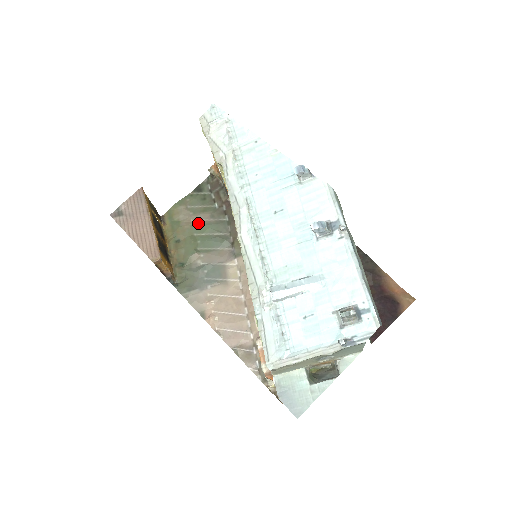
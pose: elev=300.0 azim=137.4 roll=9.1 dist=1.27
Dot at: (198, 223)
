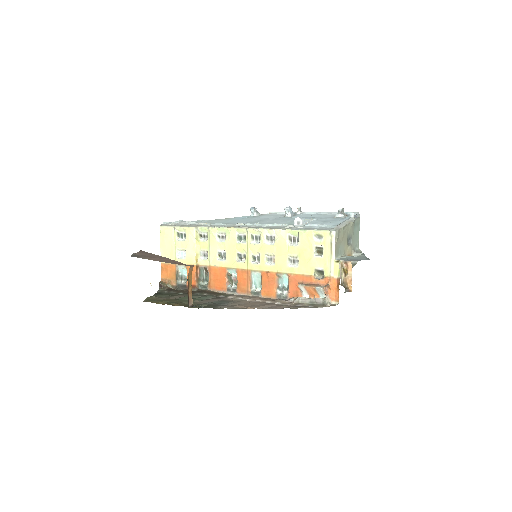
Dot at: (178, 298)
